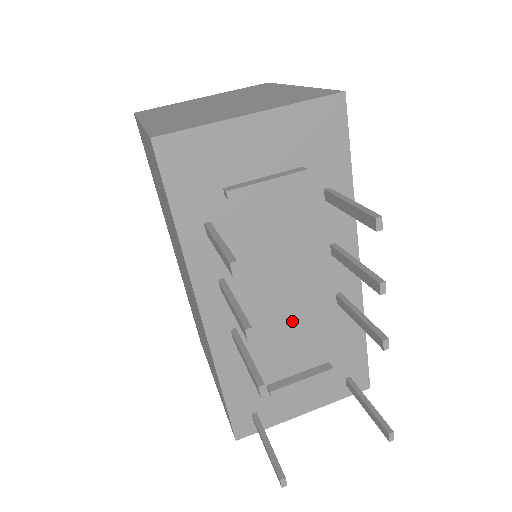
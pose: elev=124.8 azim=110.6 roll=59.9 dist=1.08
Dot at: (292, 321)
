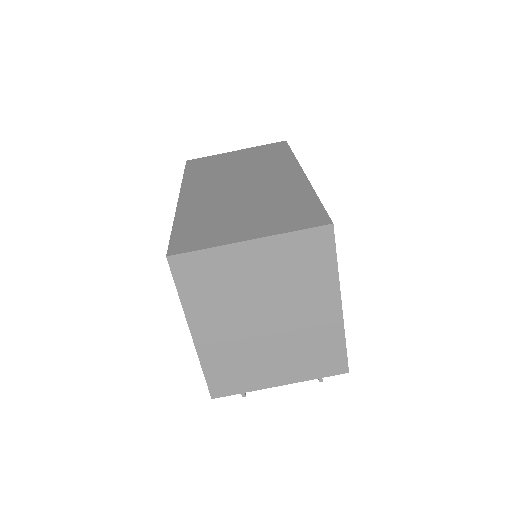
Dot at: occluded
